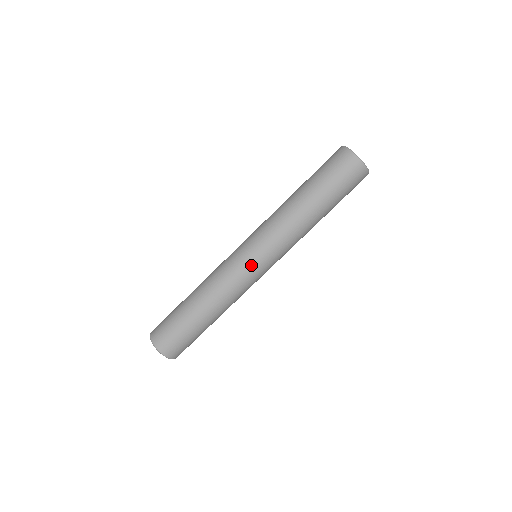
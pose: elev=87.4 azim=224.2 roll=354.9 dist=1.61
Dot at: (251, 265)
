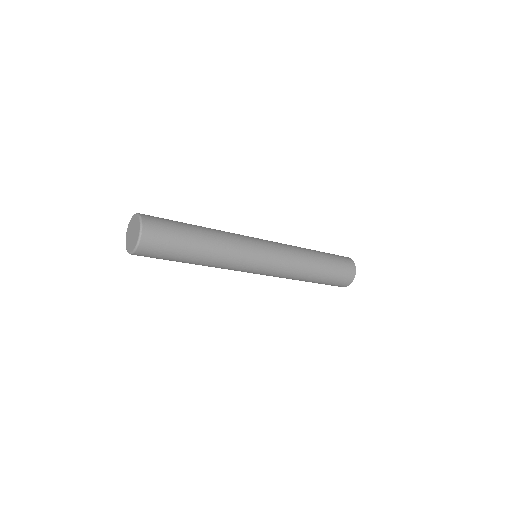
Dot at: (260, 244)
